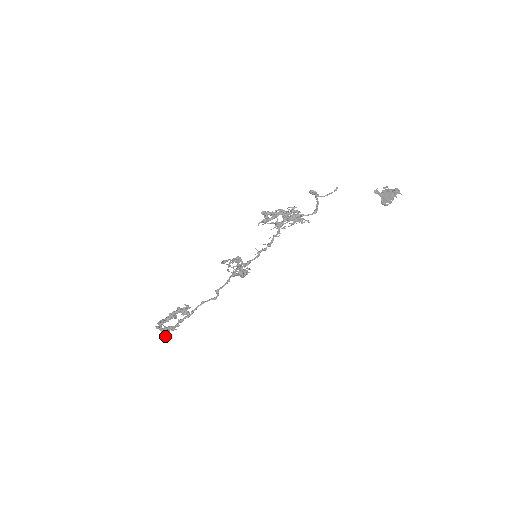
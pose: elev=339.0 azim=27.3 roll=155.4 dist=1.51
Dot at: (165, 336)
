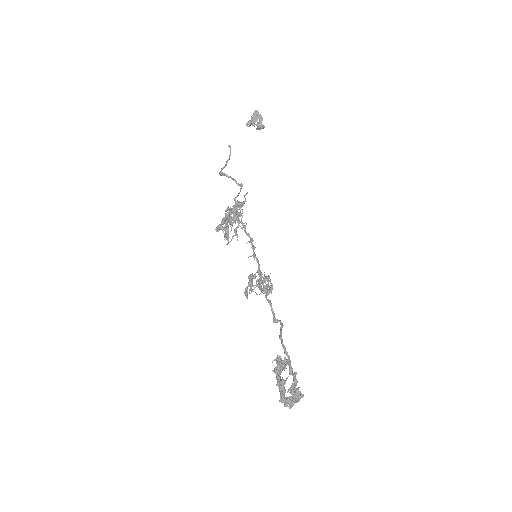
Dot at: (301, 395)
